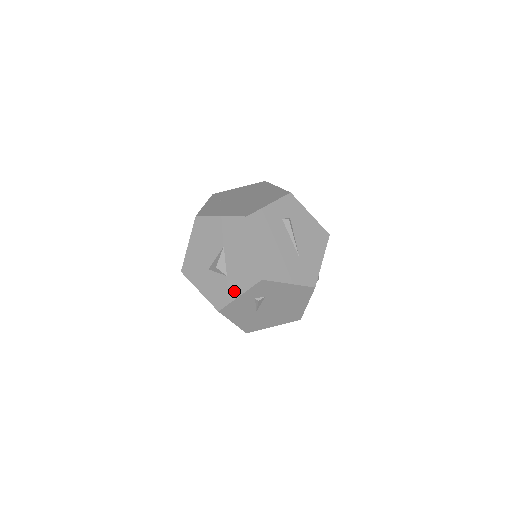
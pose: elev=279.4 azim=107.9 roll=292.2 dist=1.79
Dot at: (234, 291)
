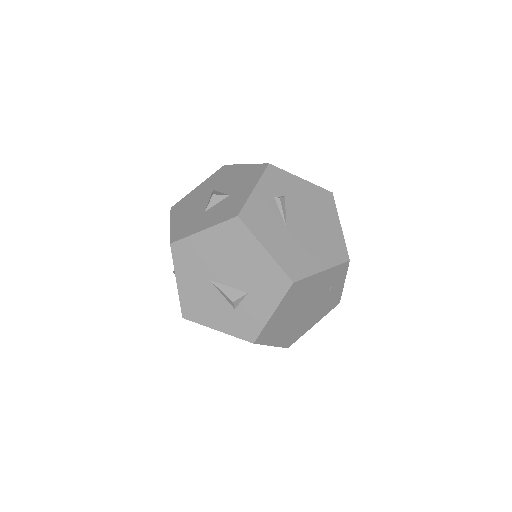
Dot at: (245, 192)
